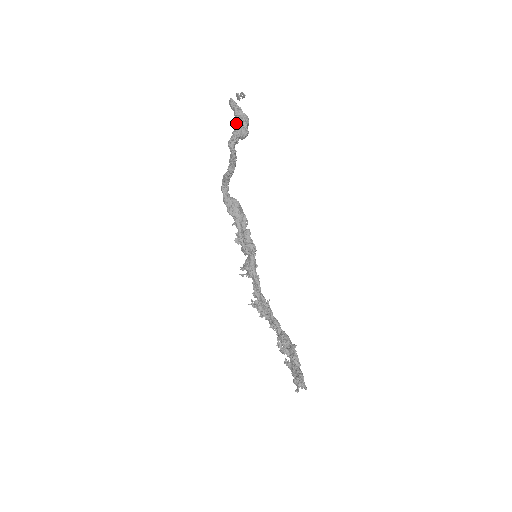
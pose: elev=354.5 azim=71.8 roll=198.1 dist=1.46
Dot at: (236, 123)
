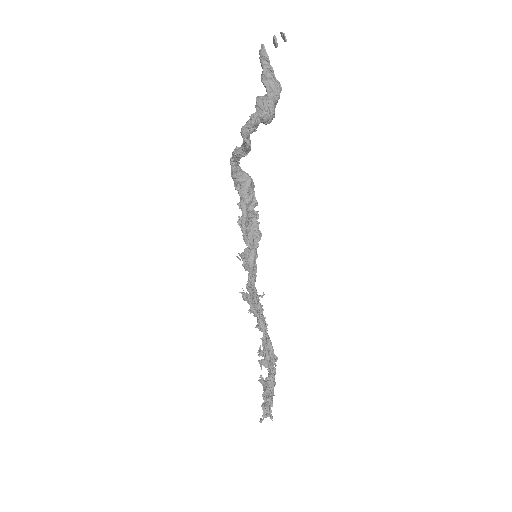
Dot at: (259, 98)
